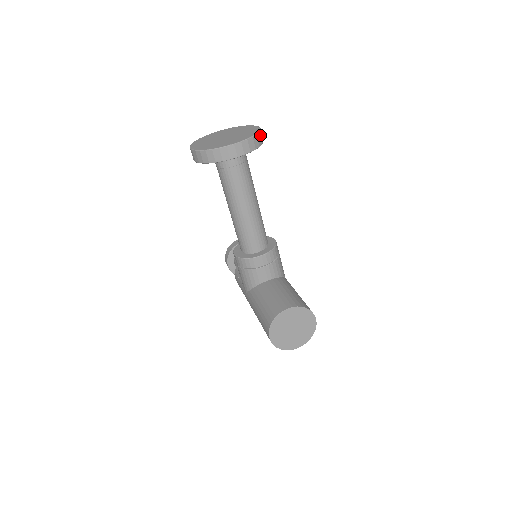
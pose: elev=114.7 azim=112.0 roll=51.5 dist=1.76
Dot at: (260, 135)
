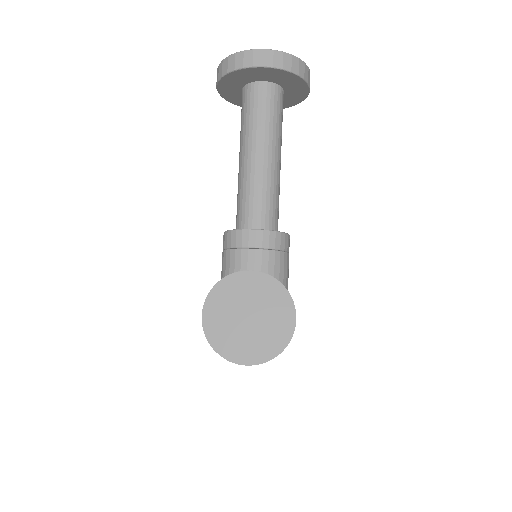
Dot at: (305, 68)
